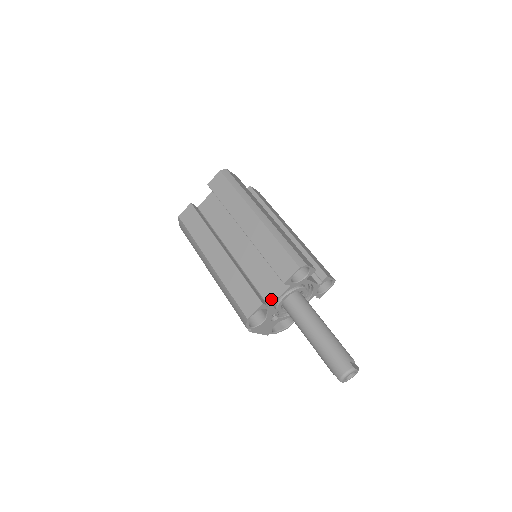
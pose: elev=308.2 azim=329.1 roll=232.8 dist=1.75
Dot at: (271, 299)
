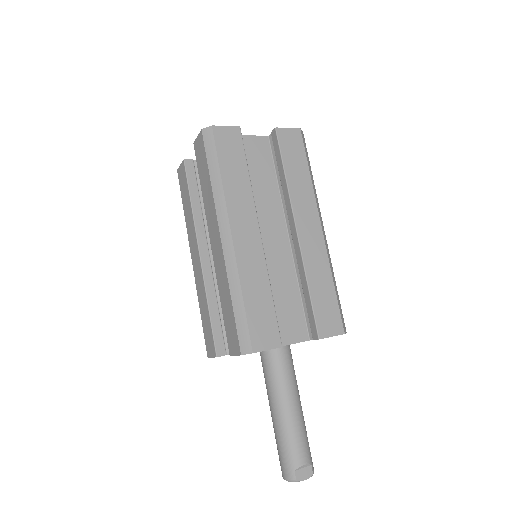
Dot at: occluded
